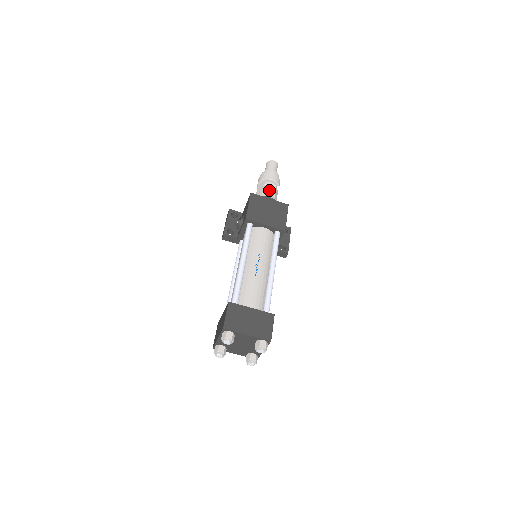
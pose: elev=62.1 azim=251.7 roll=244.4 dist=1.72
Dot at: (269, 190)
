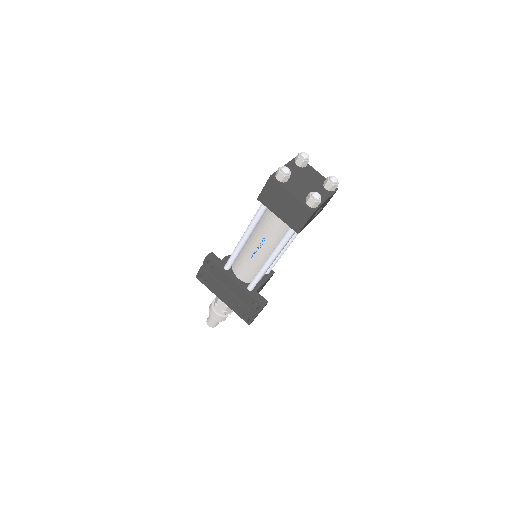
Dot at: occluded
